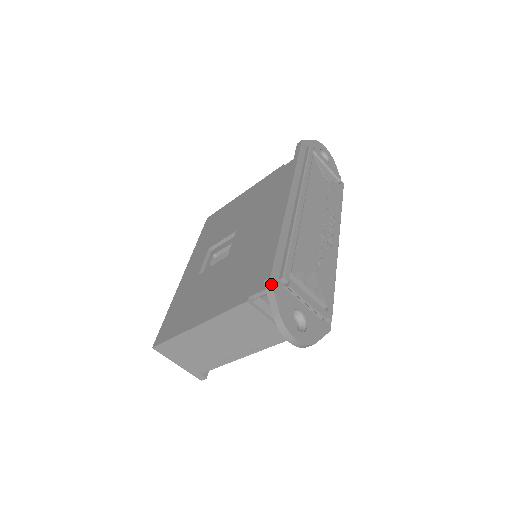
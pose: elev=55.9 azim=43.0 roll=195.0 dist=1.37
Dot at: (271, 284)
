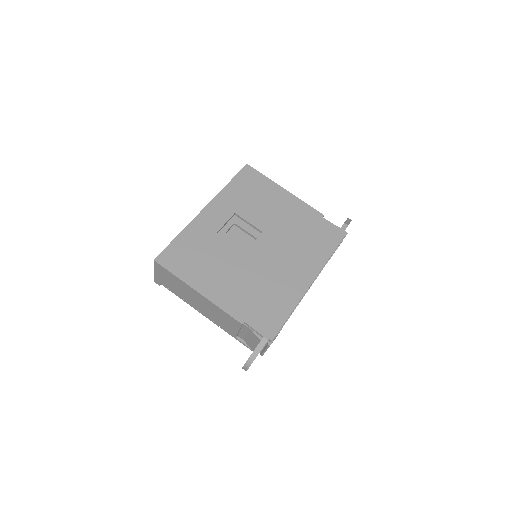
Dot at: occluded
